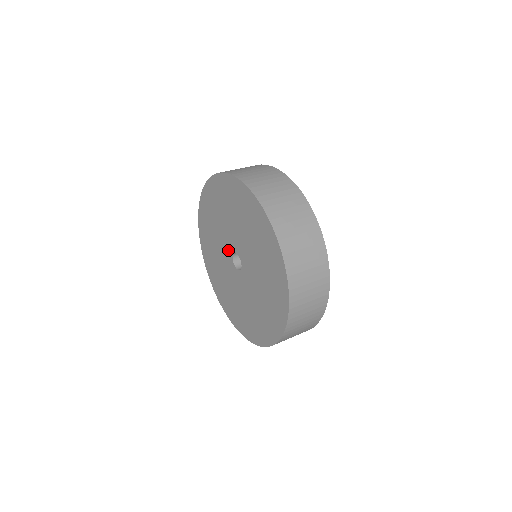
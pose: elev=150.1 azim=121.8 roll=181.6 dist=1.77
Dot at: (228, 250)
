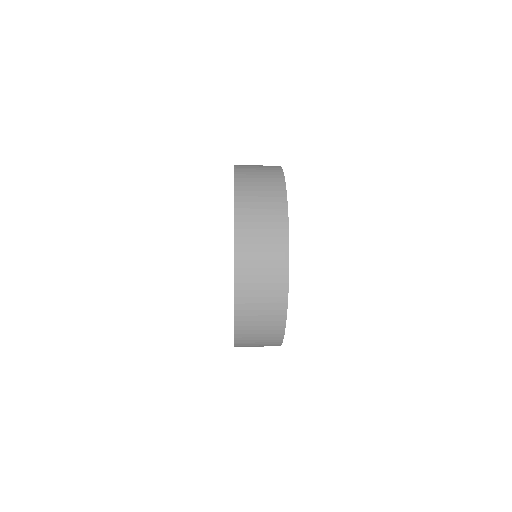
Dot at: occluded
